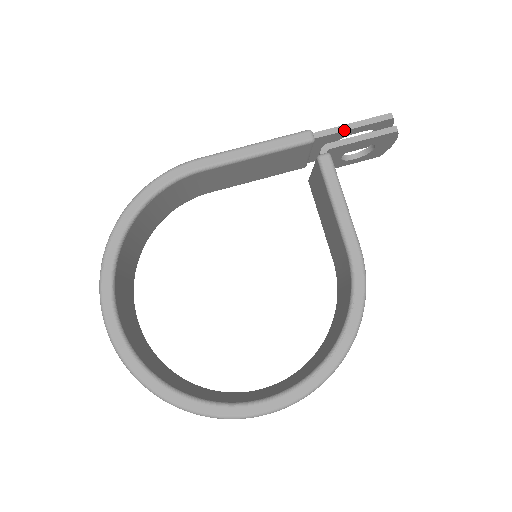
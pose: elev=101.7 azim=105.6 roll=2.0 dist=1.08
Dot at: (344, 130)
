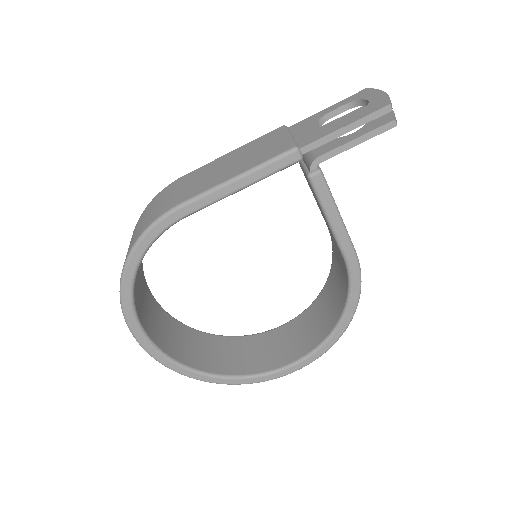
Dot at: (335, 138)
